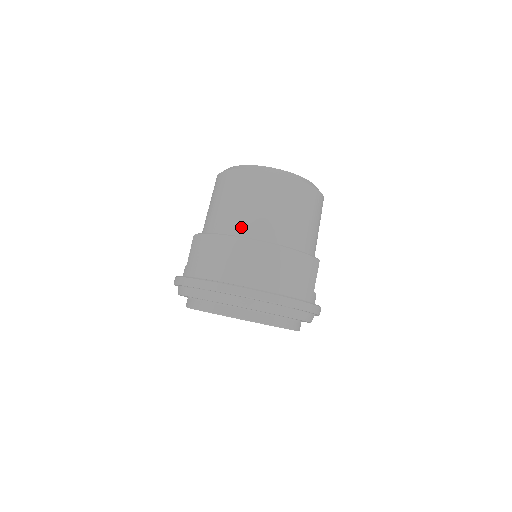
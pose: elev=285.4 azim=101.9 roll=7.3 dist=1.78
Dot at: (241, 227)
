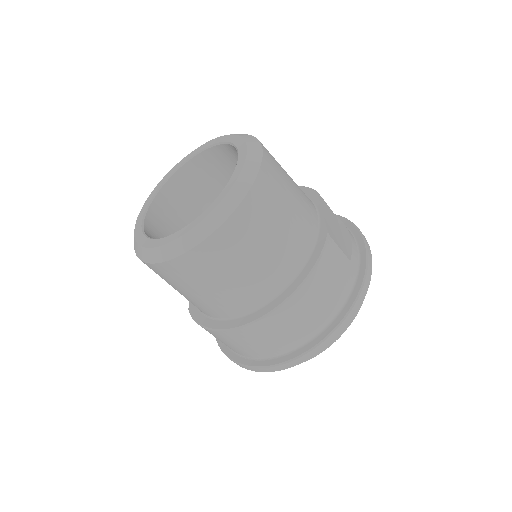
Dot at: (228, 310)
